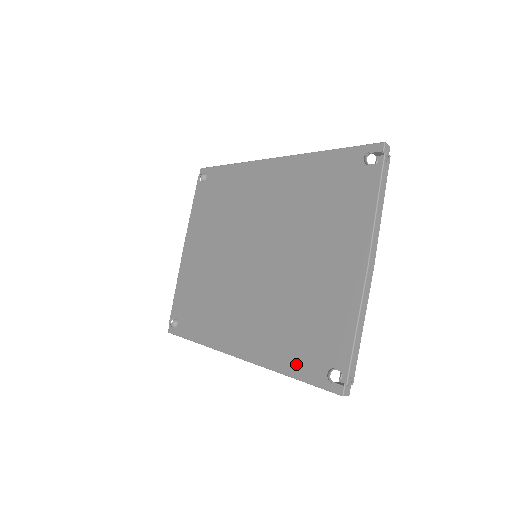
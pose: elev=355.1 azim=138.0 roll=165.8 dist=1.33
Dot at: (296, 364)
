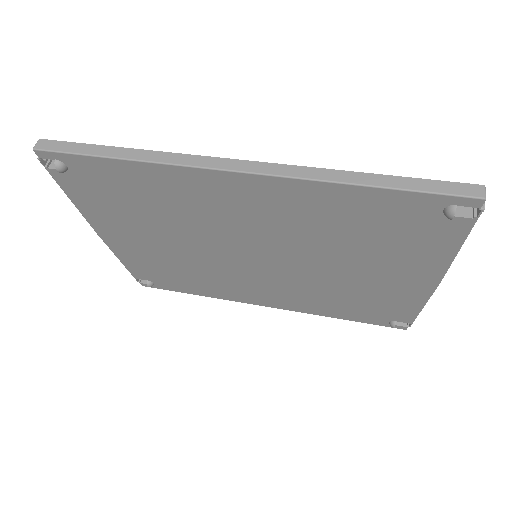
Dot at: (350, 316)
